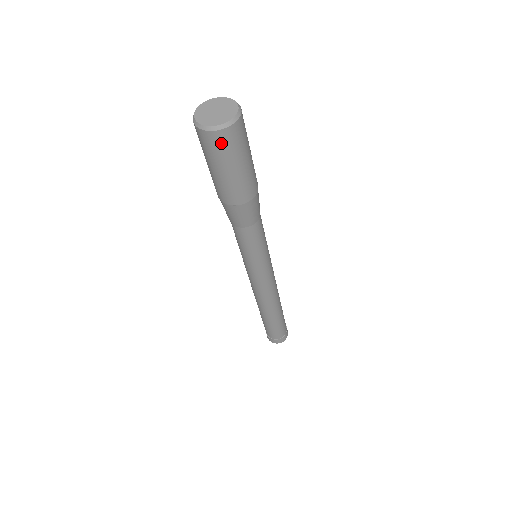
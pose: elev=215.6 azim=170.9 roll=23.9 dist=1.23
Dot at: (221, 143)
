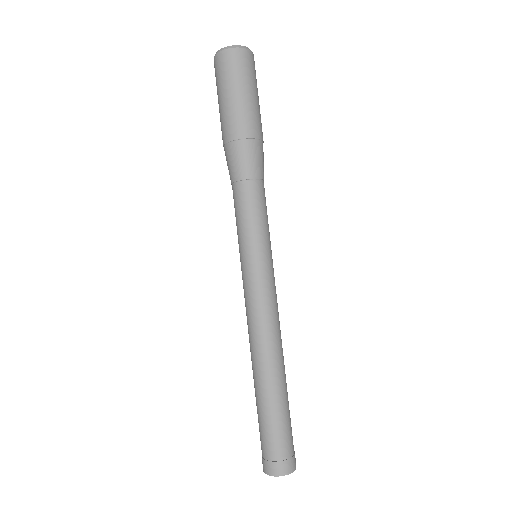
Dot at: (221, 65)
